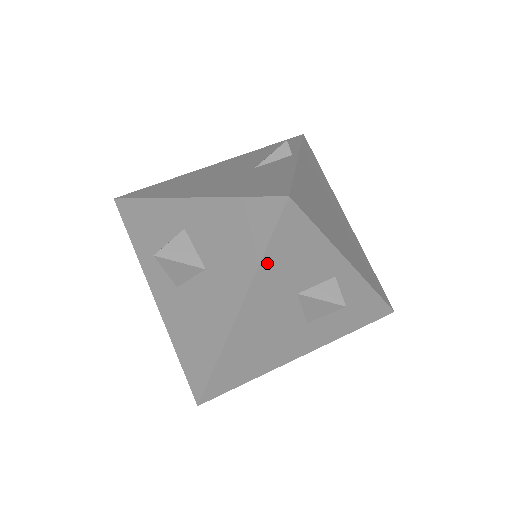
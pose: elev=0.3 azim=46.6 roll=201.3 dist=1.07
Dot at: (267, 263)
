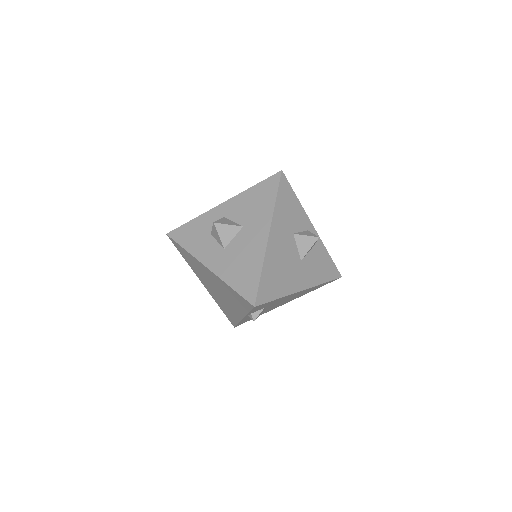
Dot at: (278, 205)
